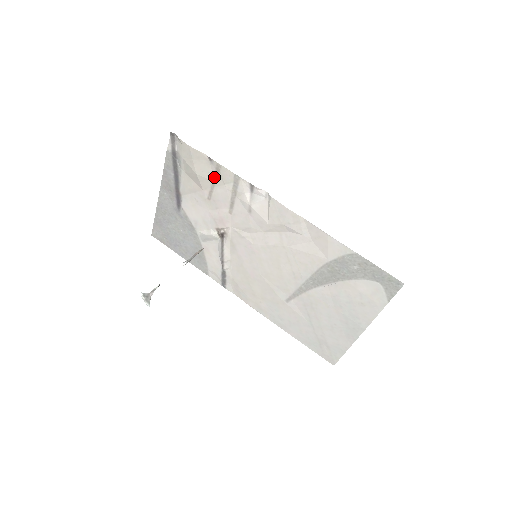
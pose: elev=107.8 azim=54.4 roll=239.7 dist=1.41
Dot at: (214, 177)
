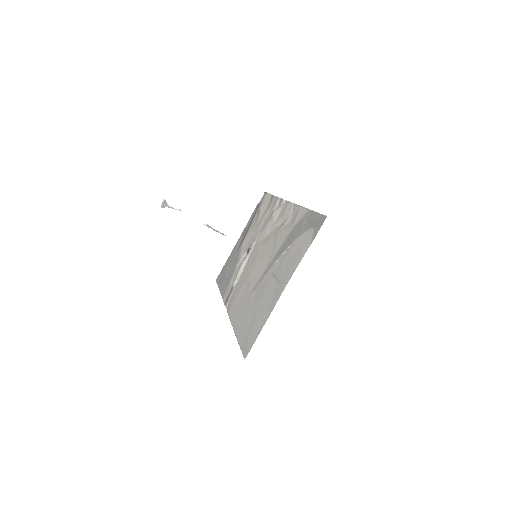
Dot at: (267, 207)
